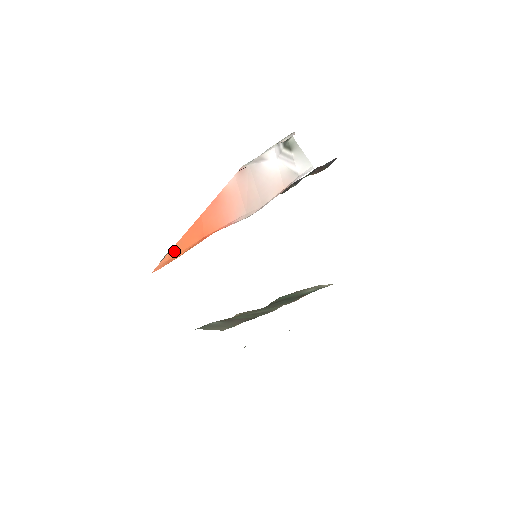
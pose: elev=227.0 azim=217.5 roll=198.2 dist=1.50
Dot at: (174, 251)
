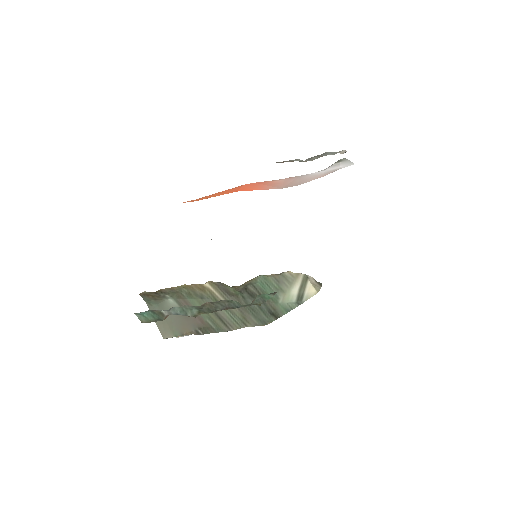
Dot at: (202, 198)
